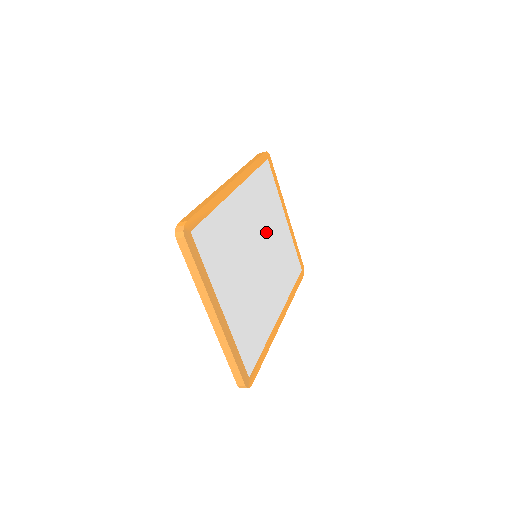
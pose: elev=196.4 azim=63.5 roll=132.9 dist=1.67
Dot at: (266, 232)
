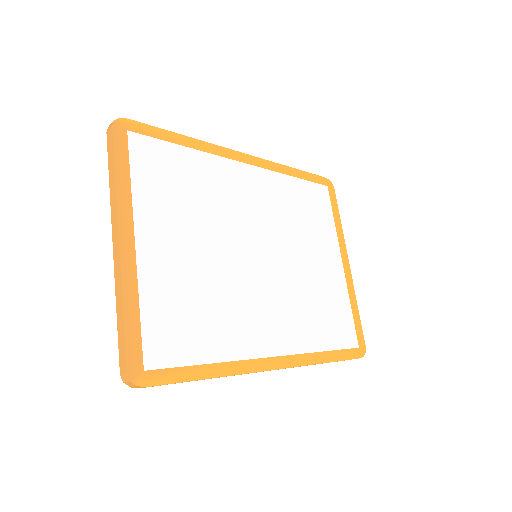
Dot at: (289, 244)
